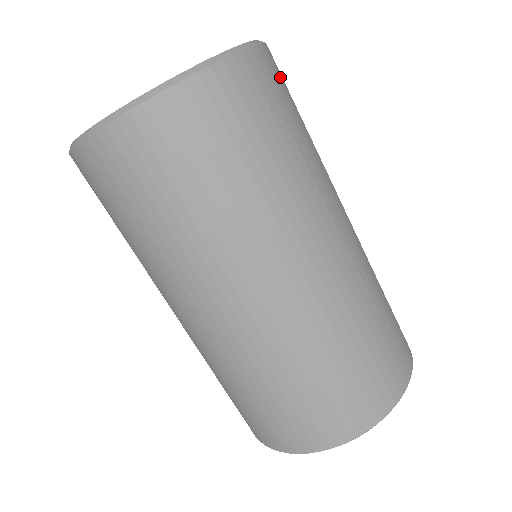
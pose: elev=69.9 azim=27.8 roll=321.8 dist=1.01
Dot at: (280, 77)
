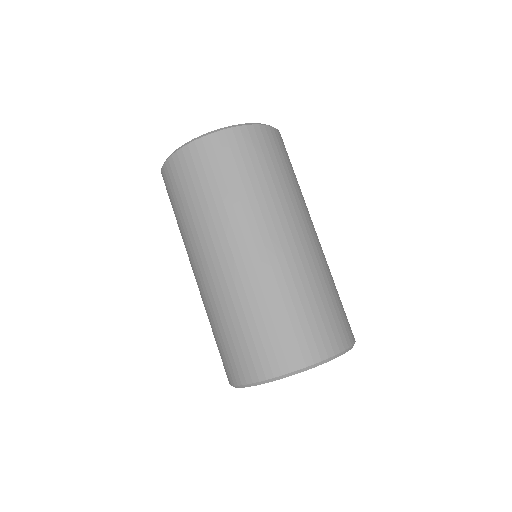
Dot at: (252, 144)
